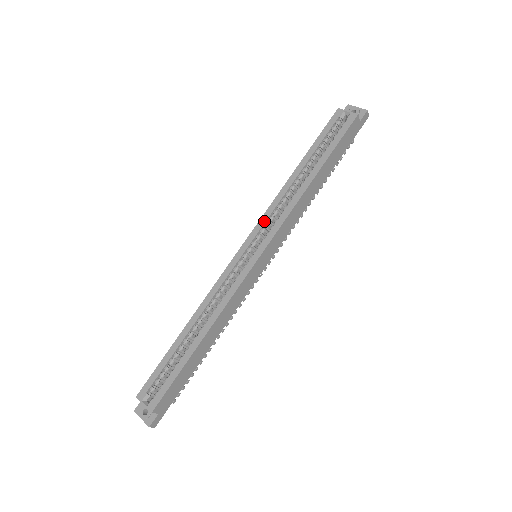
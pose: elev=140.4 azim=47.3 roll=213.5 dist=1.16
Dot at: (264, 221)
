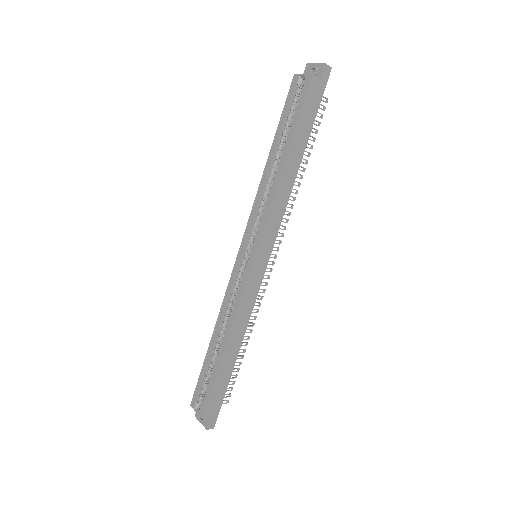
Dot at: (251, 221)
